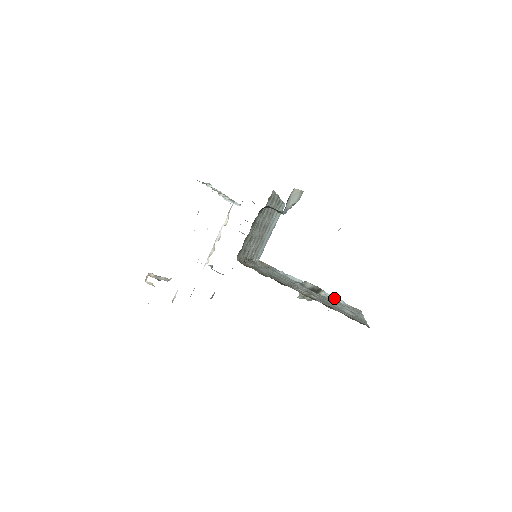
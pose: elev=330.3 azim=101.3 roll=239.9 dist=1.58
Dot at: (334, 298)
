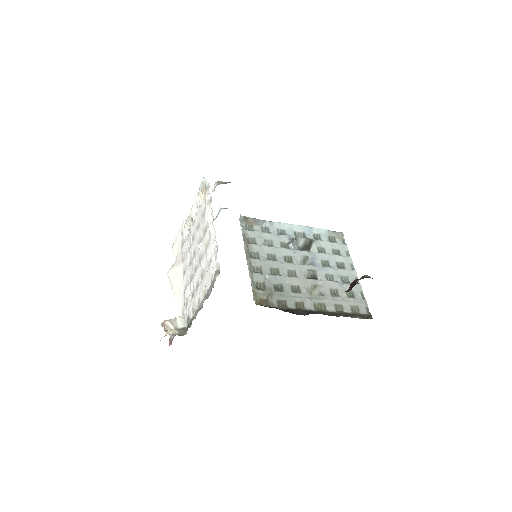
Dot at: (319, 231)
